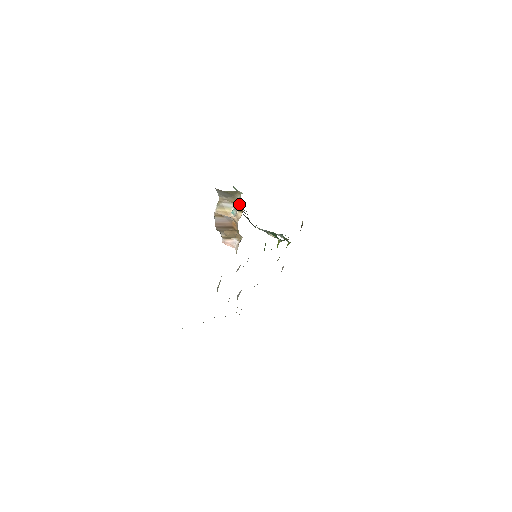
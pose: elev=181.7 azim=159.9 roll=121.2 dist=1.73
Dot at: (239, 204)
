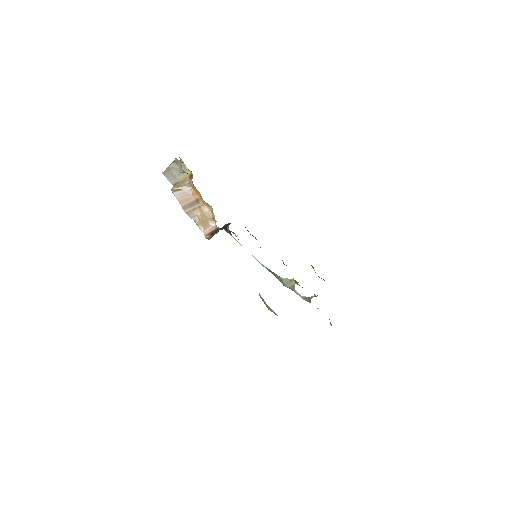
Dot at: occluded
